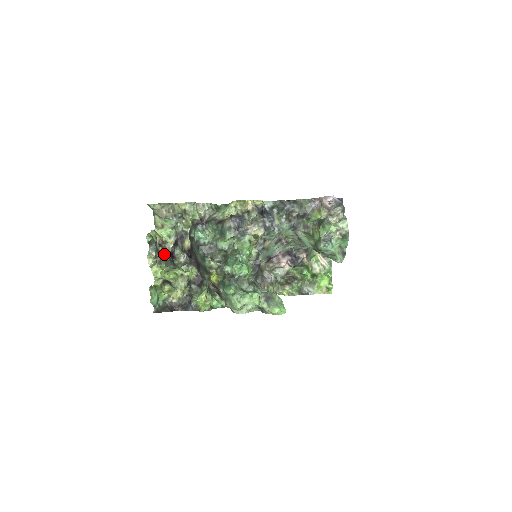
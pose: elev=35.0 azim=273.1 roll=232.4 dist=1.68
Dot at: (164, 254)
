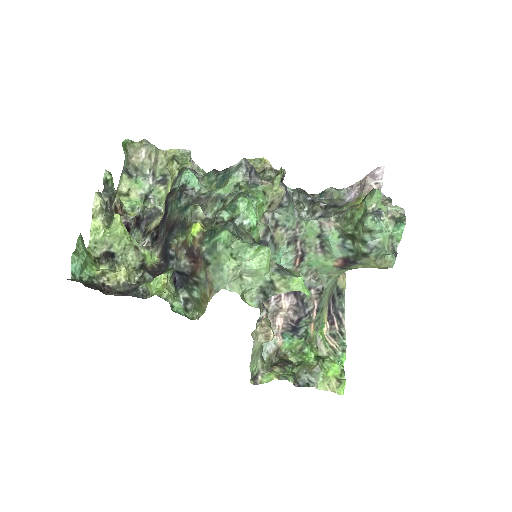
Dot at: occluded
